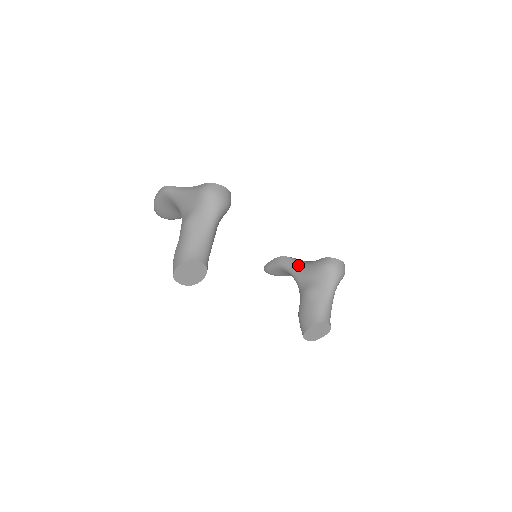
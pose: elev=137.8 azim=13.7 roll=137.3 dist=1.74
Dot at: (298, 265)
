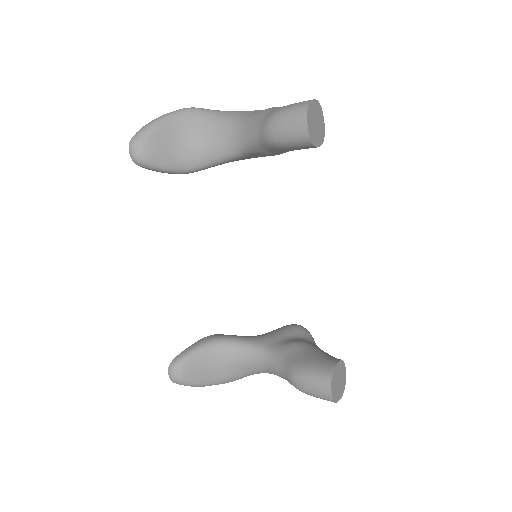
Dot at: occluded
